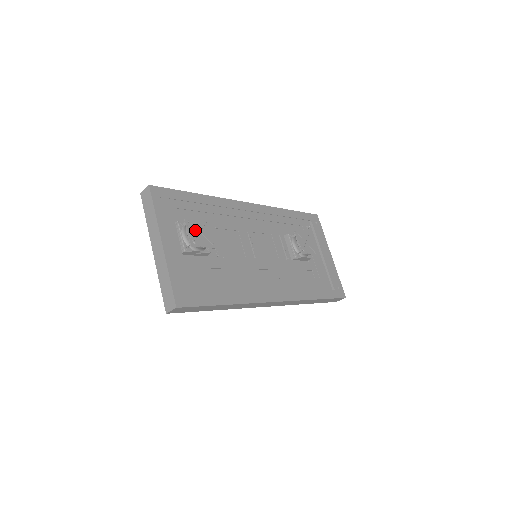
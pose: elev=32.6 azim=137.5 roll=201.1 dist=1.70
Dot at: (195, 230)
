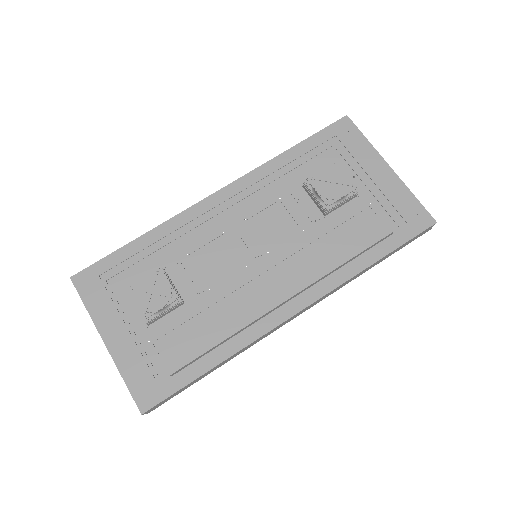
Dot at: (142, 295)
